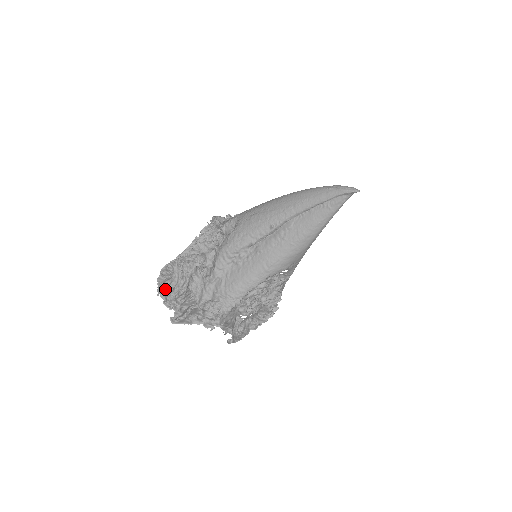
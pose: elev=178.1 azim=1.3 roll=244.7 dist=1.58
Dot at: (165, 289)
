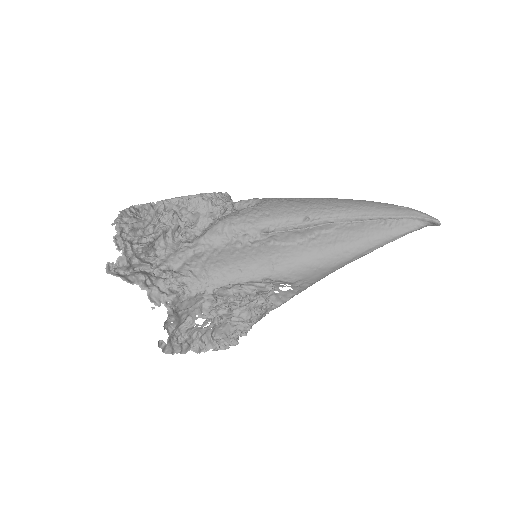
Dot at: (127, 223)
